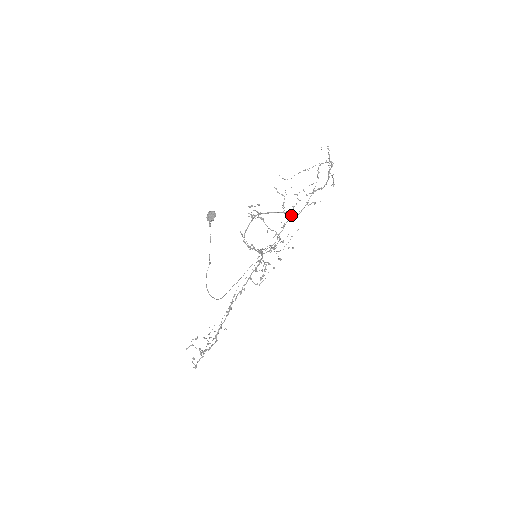
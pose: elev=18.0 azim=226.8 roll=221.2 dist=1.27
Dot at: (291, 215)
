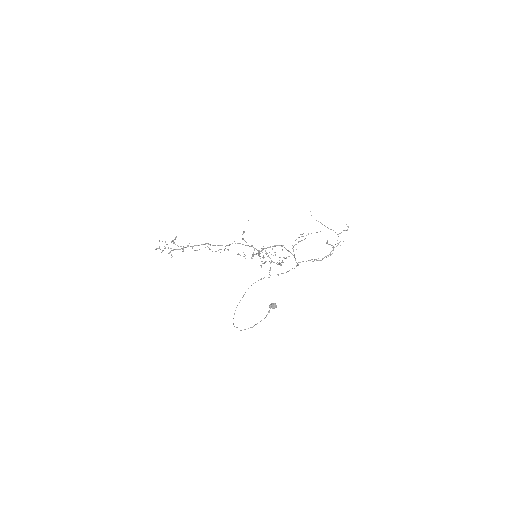
Dot at: occluded
